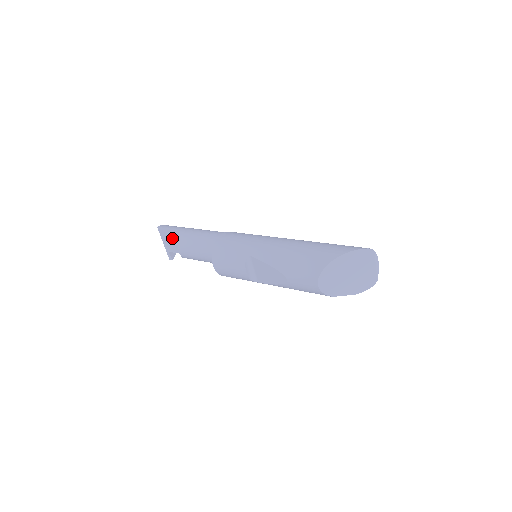
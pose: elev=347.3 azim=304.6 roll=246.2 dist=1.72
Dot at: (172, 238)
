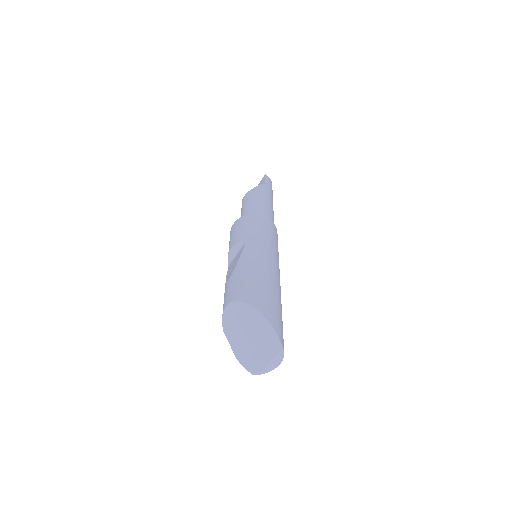
Dot at: occluded
